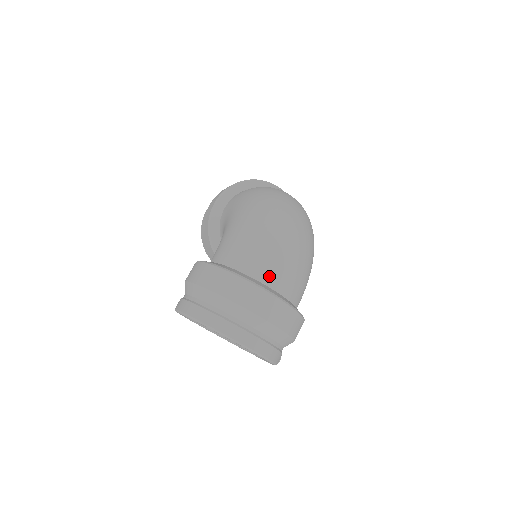
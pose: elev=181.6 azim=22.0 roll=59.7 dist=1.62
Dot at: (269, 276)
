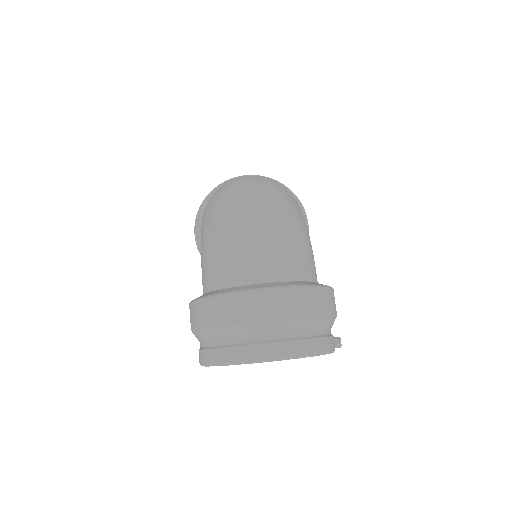
Dot at: (250, 273)
